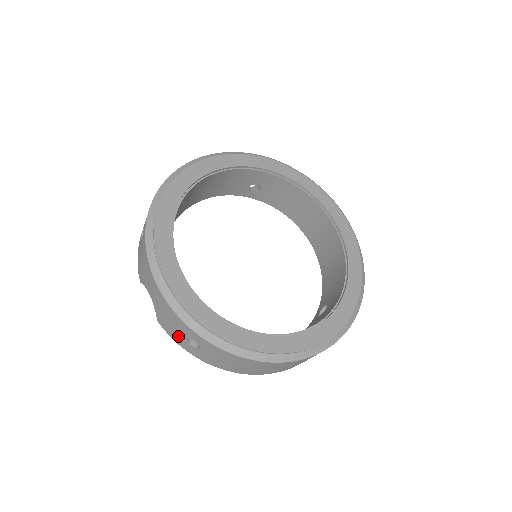
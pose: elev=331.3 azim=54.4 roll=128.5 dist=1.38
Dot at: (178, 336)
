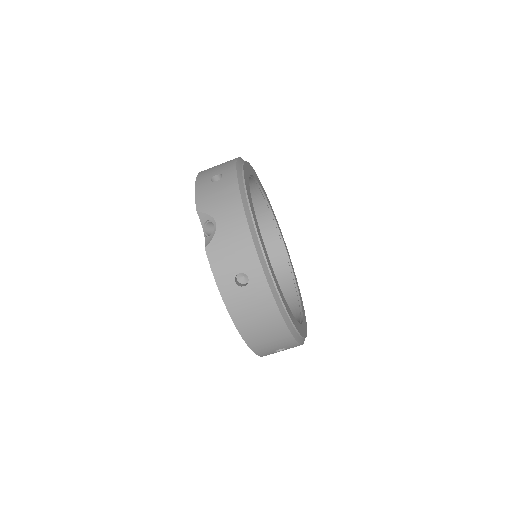
Dot at: (227, 268)
